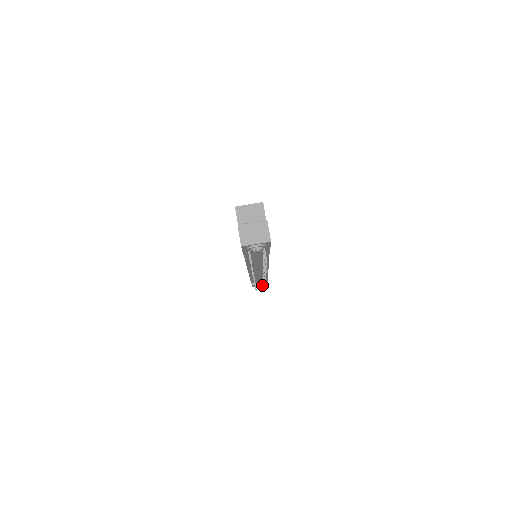
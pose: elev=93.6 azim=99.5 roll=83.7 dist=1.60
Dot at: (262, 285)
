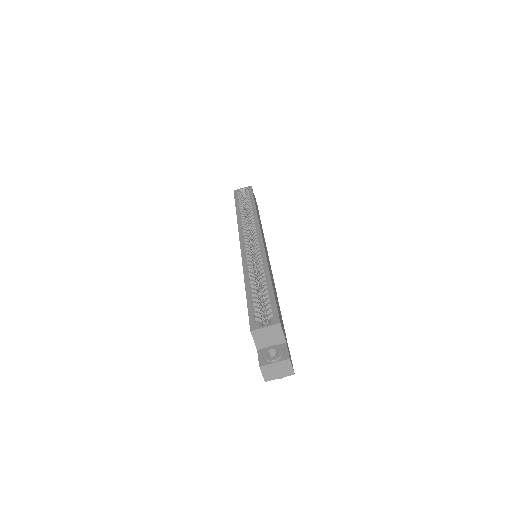
Dot at: occluded
